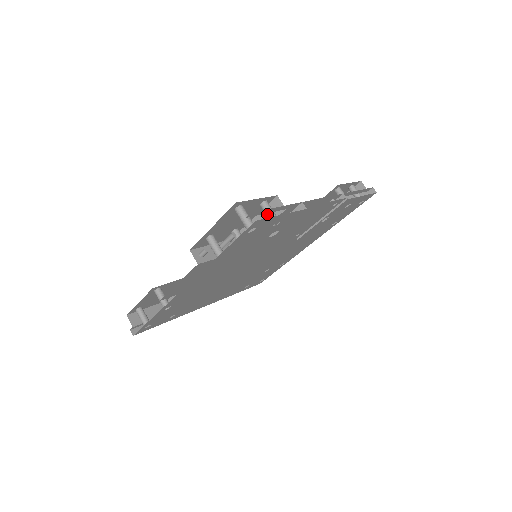
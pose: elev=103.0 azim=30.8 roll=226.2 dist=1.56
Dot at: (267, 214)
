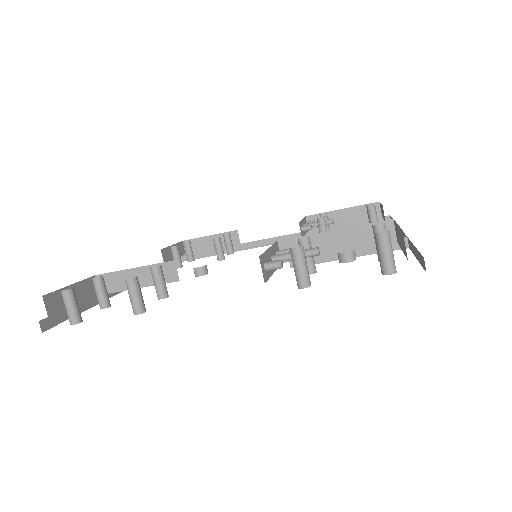
Dot at: occluded
